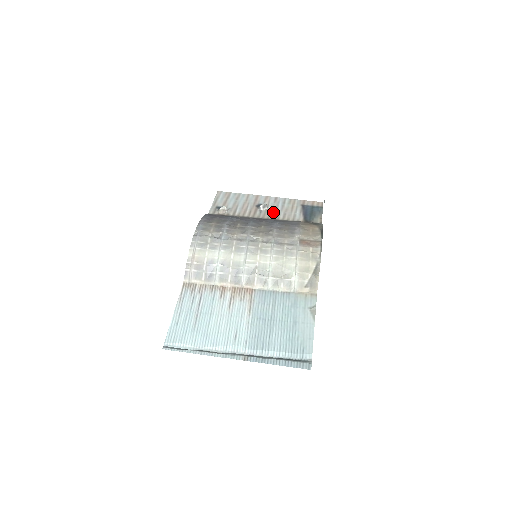
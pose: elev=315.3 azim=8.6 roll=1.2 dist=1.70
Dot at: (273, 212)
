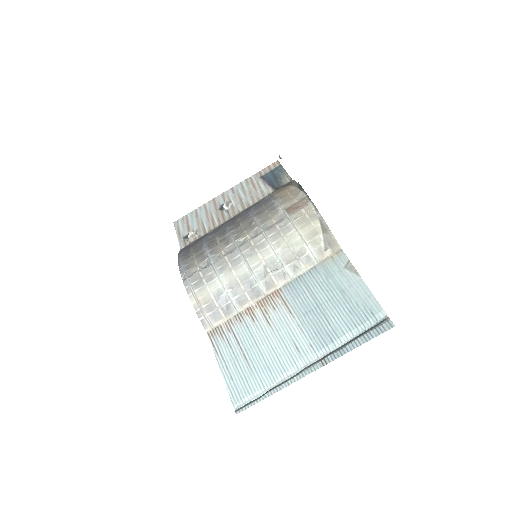
Dot at: (239, 203)
